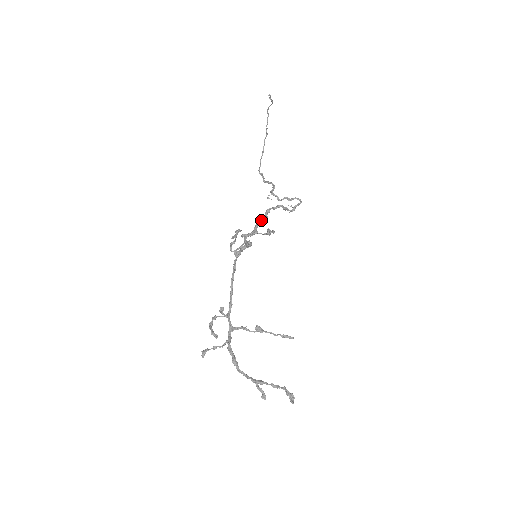
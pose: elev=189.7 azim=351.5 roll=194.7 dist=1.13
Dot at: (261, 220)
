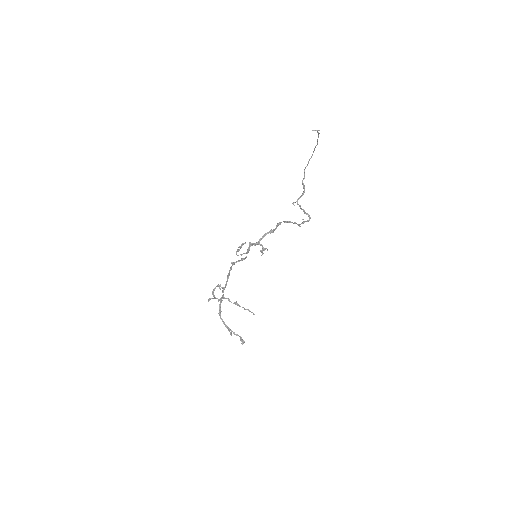
Dot at: (268, 233)
